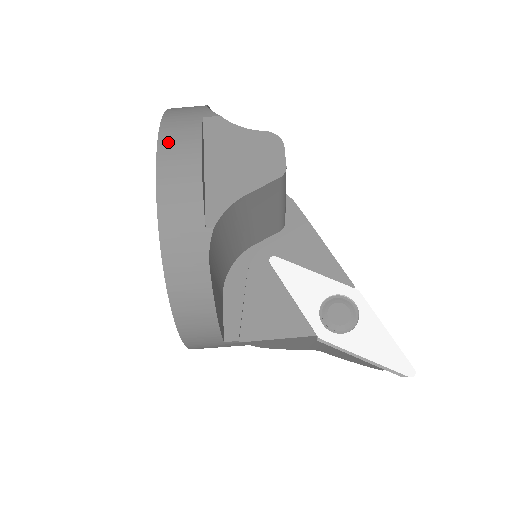
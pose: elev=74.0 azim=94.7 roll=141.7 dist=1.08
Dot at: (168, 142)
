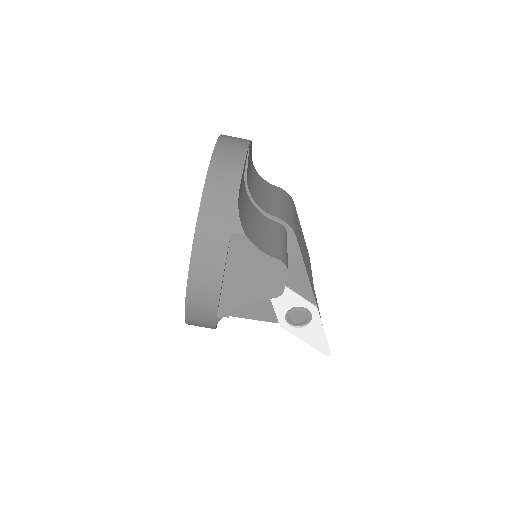
Dot at: (199, 258)
